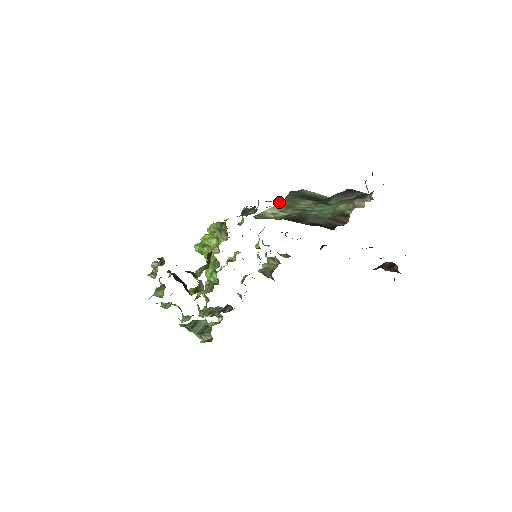
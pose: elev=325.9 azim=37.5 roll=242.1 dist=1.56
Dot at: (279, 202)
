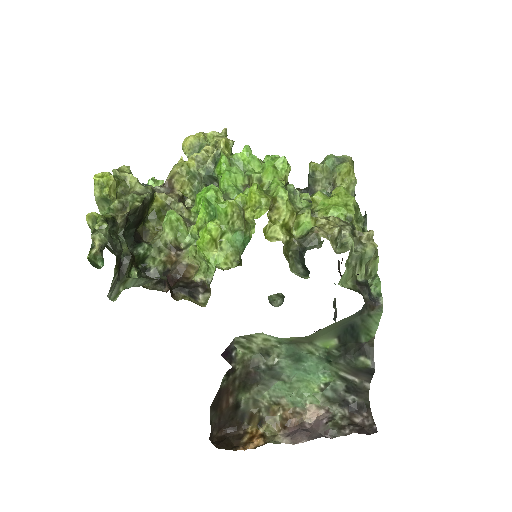
Dot at: (294, 338)
